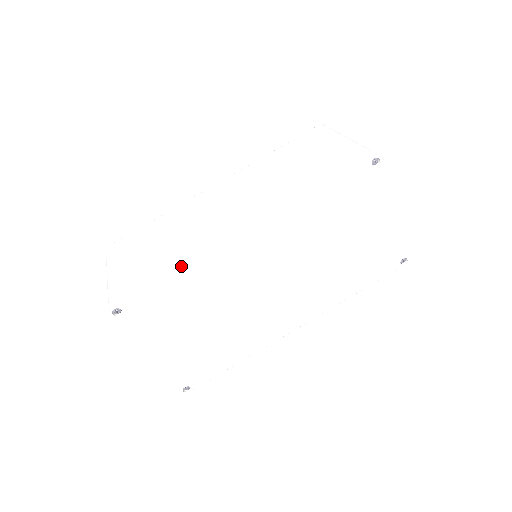
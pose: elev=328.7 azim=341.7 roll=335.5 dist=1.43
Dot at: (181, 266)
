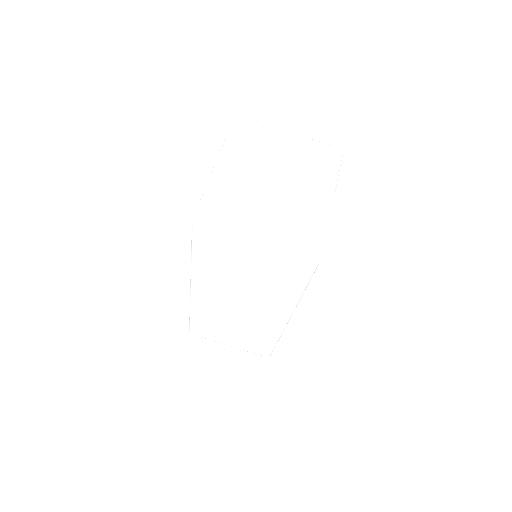
Dot at: (277, 340)
